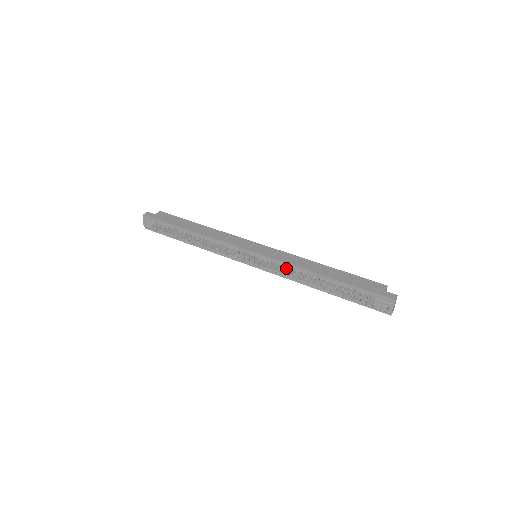
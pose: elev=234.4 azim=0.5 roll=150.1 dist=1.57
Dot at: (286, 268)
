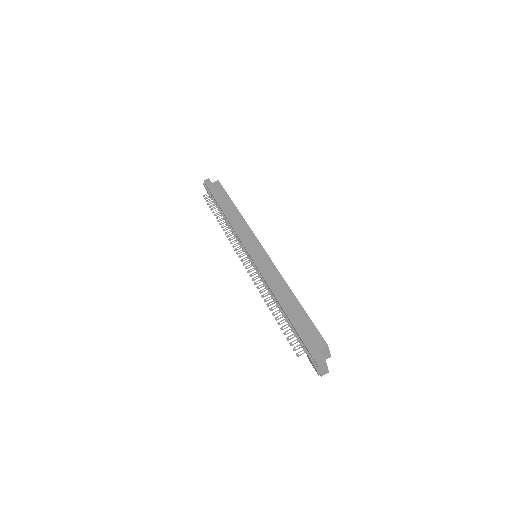
Dot at: (263, 281)
